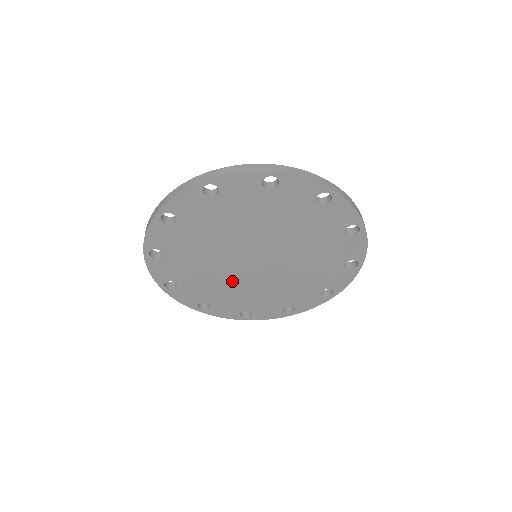
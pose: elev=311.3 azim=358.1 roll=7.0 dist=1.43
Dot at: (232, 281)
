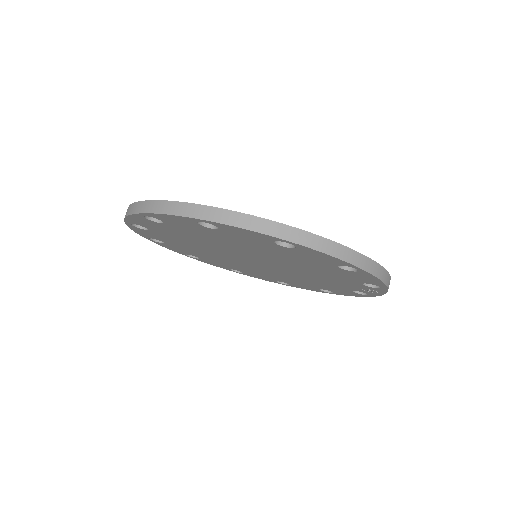
Dot at: (225, 259)
